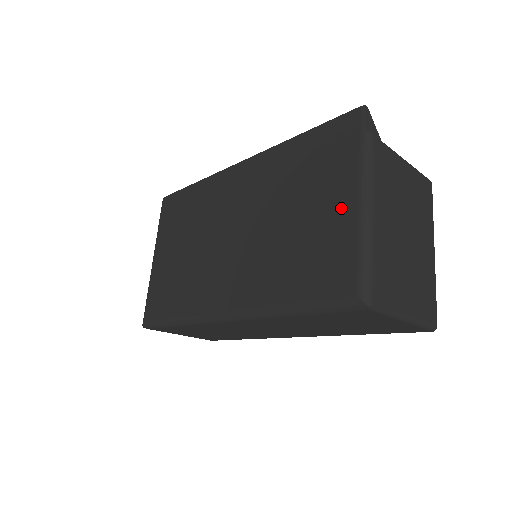
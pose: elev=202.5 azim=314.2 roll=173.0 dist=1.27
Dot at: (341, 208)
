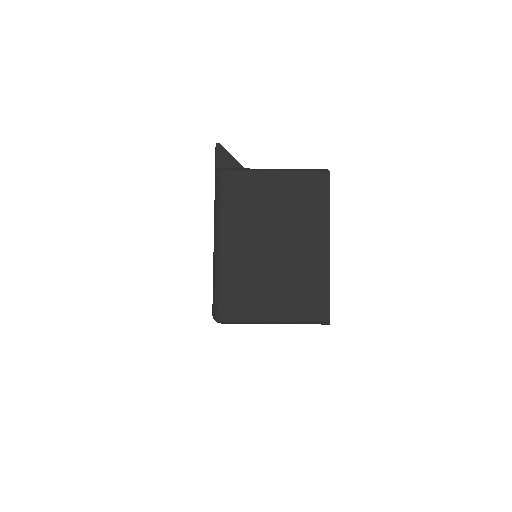
Dot at: occluded
